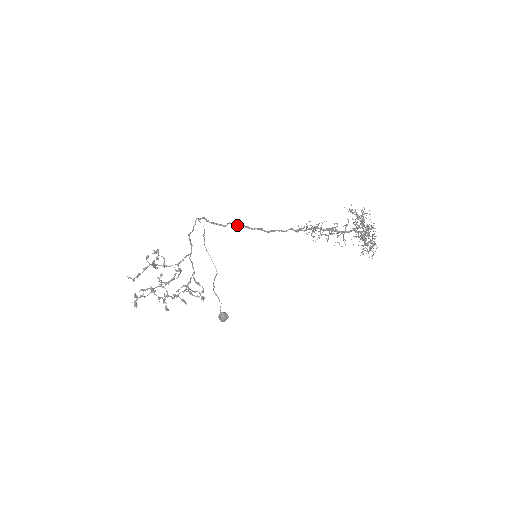
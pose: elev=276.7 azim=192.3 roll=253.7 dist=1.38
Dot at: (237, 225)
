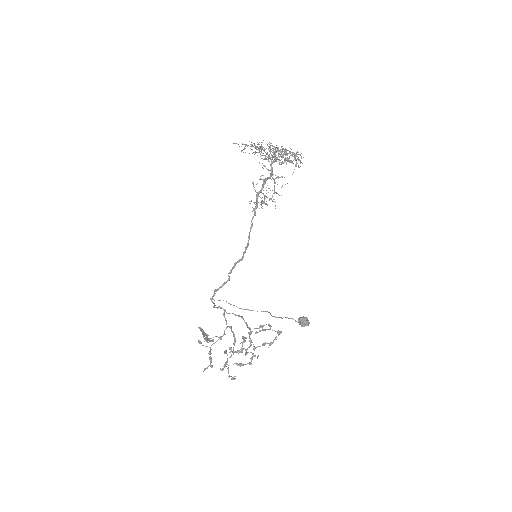
Dot at: (233, 268)
